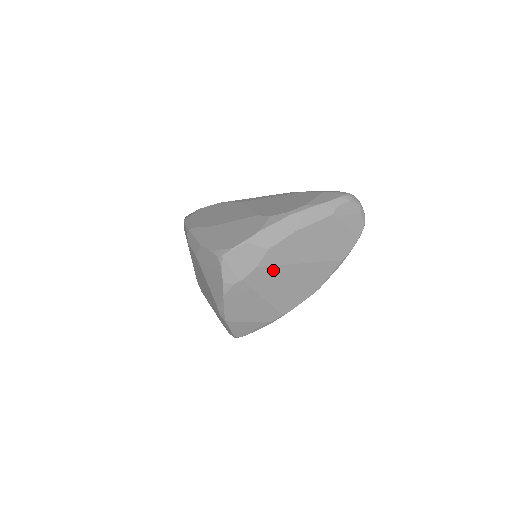
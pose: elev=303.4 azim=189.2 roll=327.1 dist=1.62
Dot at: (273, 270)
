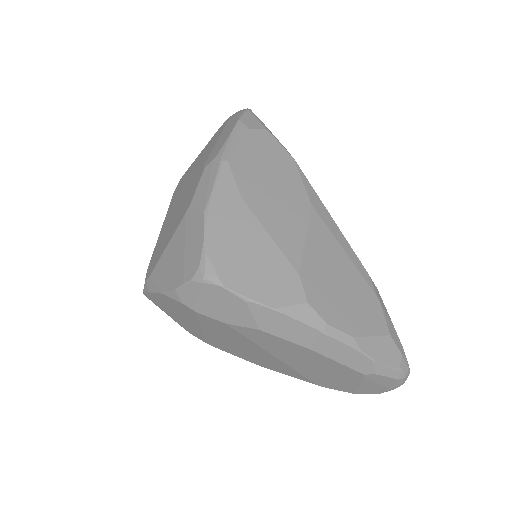
Dot at: (240, 336)
